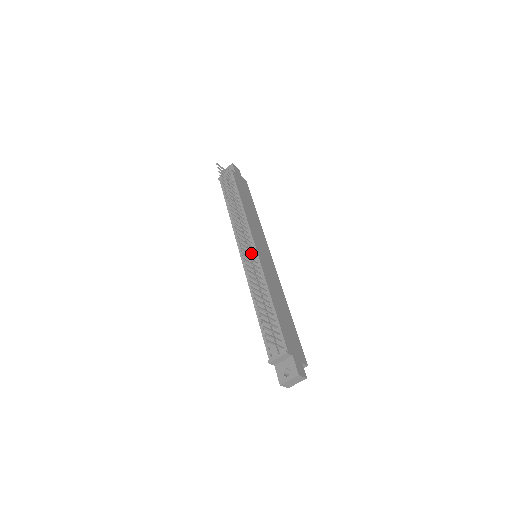
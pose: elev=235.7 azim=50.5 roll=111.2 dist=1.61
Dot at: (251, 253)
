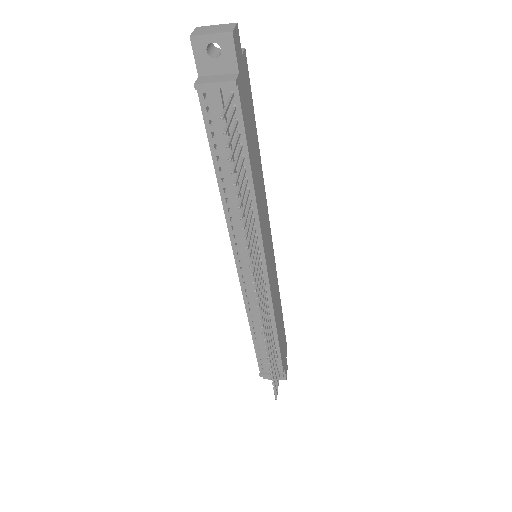
Dot at: occluded
